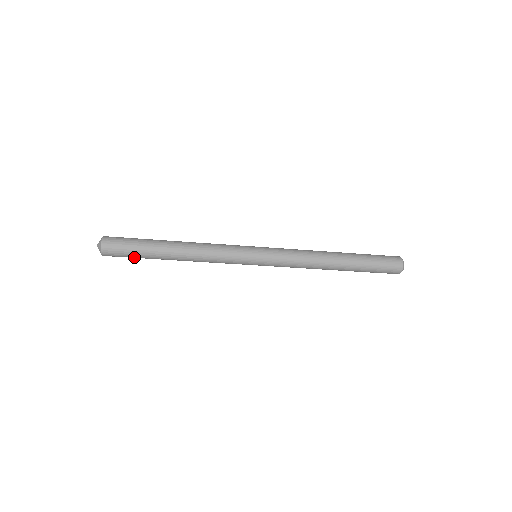
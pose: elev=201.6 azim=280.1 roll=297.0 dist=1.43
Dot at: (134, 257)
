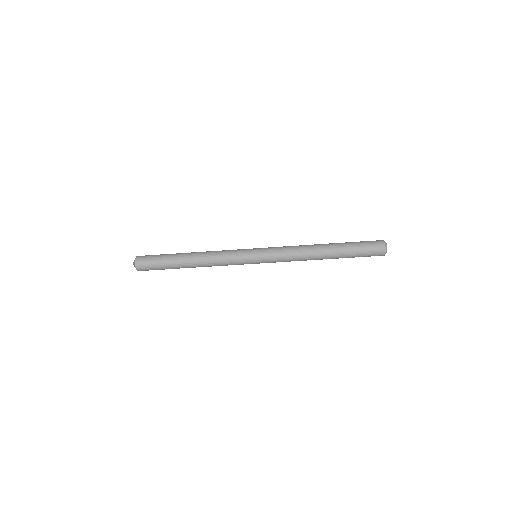
Dot at: (161, 269)
